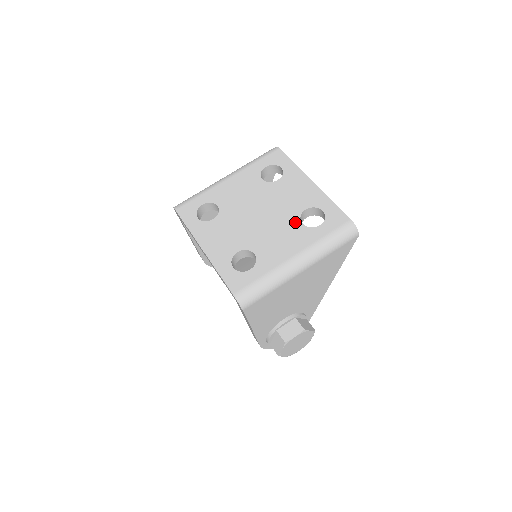
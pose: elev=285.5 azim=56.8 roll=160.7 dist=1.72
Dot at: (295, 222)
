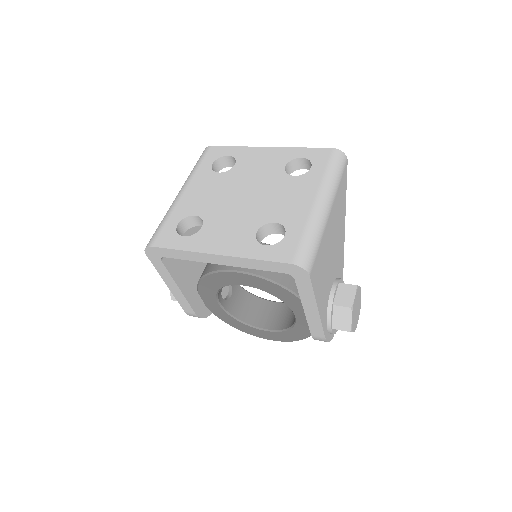
Dot at: (286, 179)
